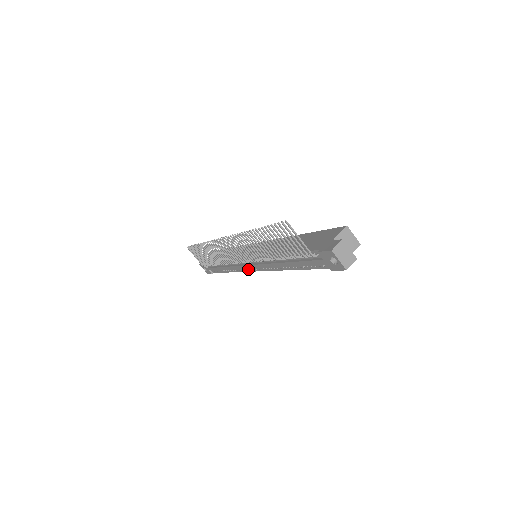
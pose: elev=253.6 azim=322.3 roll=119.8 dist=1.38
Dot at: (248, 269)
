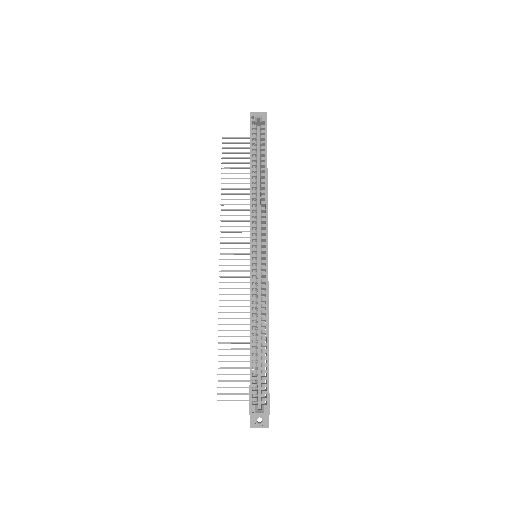
Dot at: occluded
